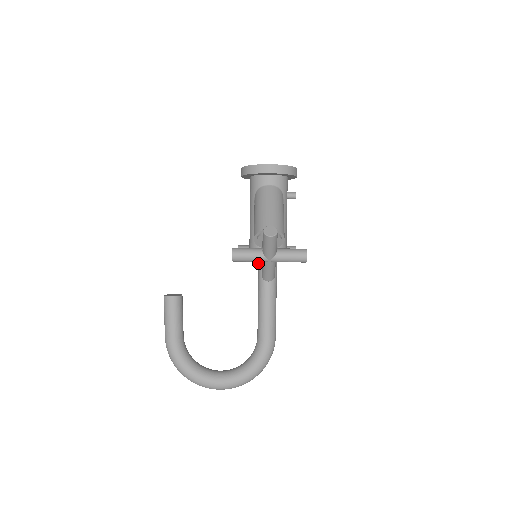
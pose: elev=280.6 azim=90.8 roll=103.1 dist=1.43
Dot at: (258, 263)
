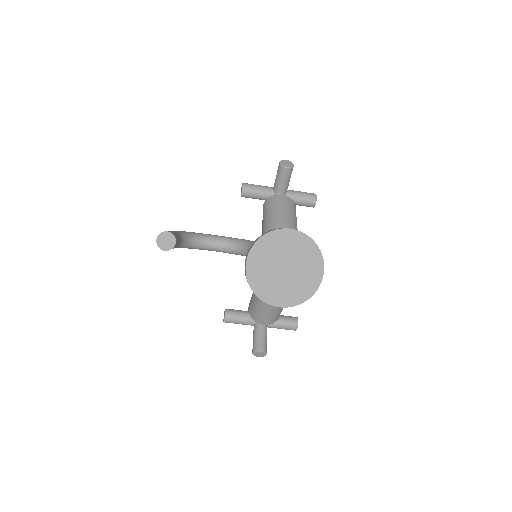
Dot at: occluded
